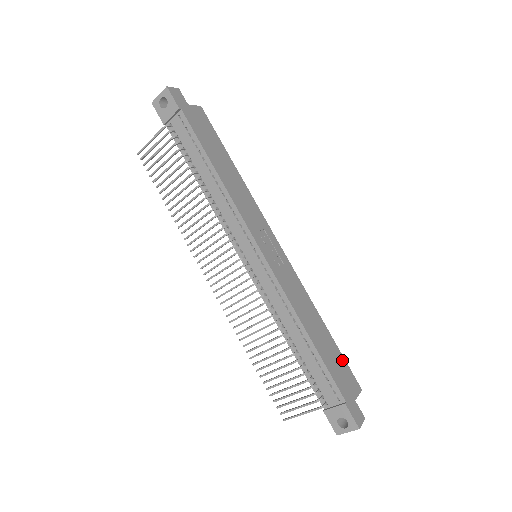
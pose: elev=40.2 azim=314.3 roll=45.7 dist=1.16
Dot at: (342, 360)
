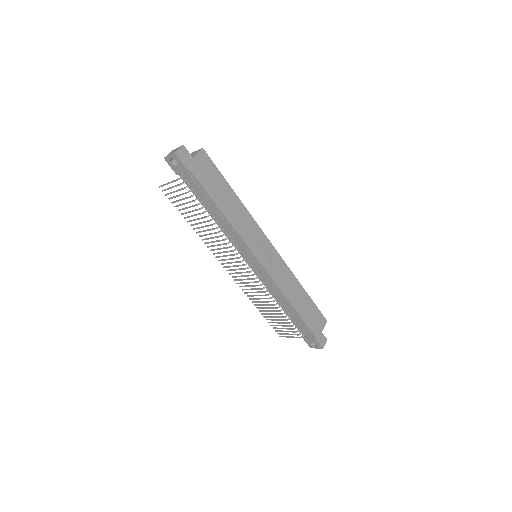
Dot at: (315, 309)
